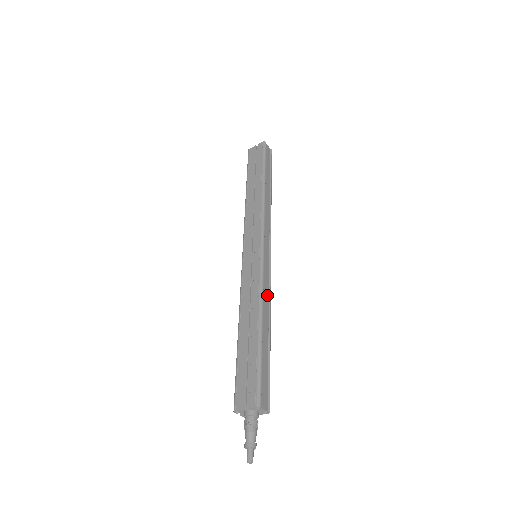
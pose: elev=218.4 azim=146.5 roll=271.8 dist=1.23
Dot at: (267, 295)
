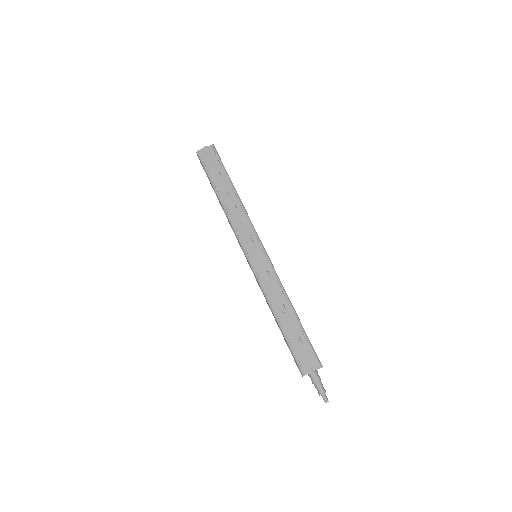
Dot at: occluded
